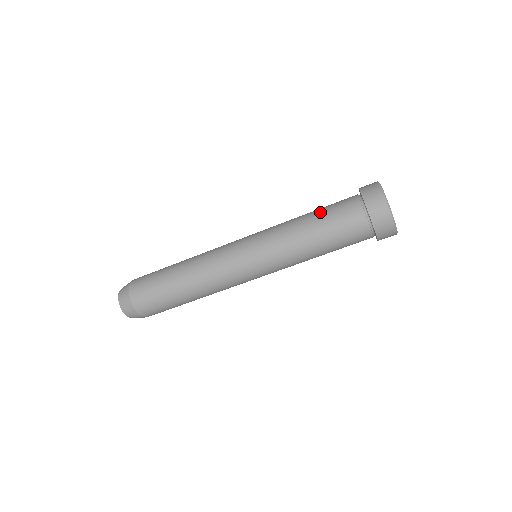
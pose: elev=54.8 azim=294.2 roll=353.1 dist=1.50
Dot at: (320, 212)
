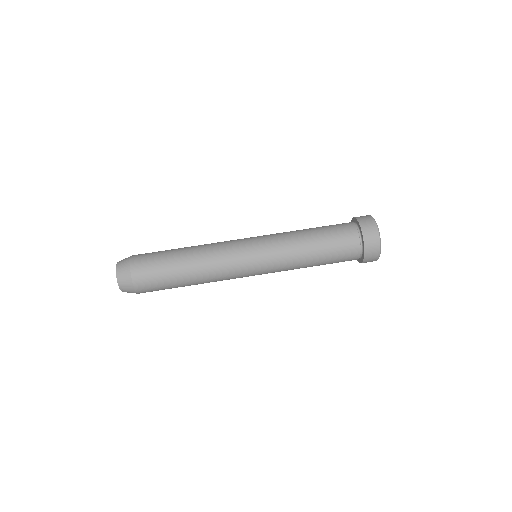
Dot at: occluded
